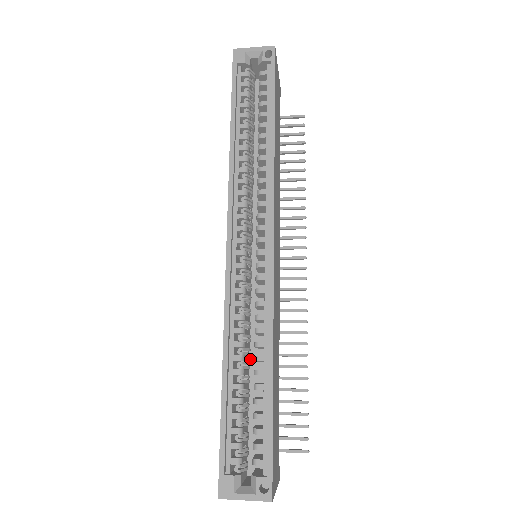
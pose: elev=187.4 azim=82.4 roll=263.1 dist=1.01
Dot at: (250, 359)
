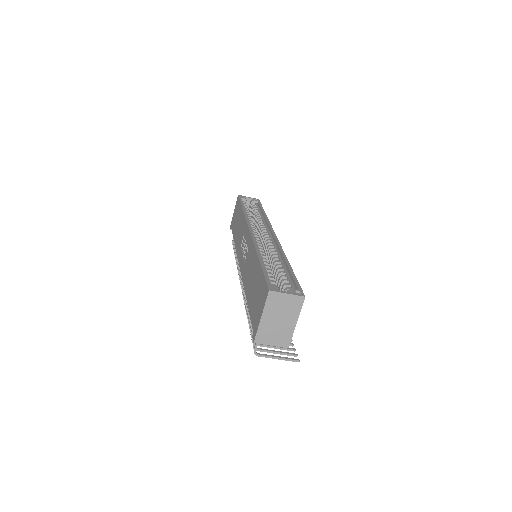
Dot at: occluded
